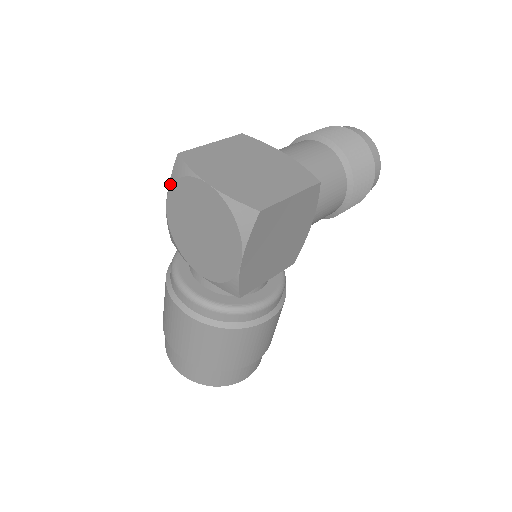
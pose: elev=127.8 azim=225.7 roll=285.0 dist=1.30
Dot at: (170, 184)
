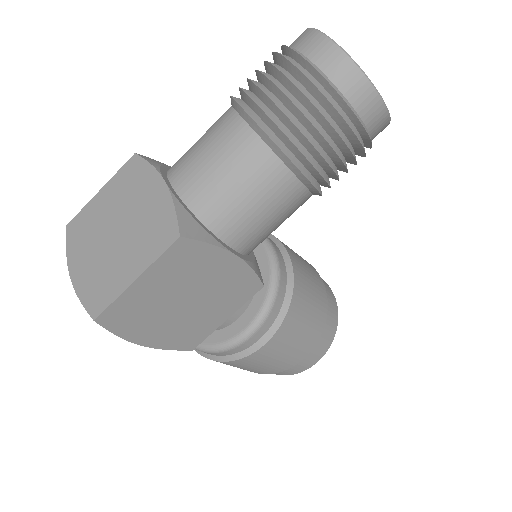
Dot at: occluded
